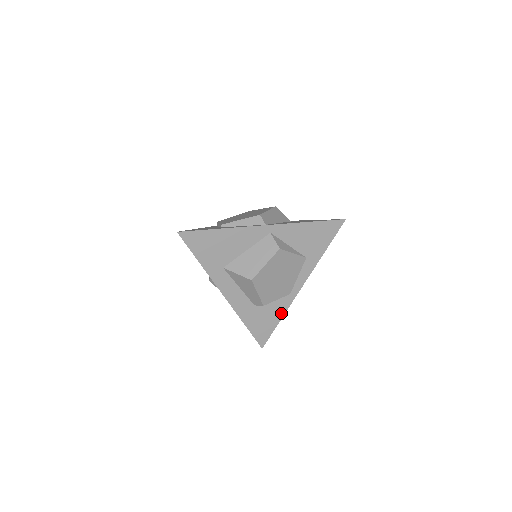
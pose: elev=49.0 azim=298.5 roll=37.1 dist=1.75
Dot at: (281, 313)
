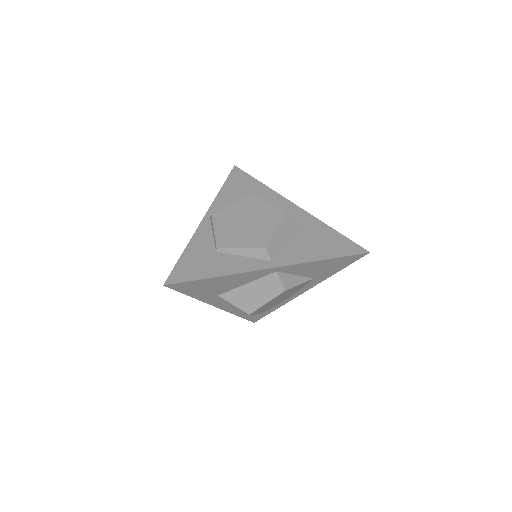
Dot at: (277, 306)
